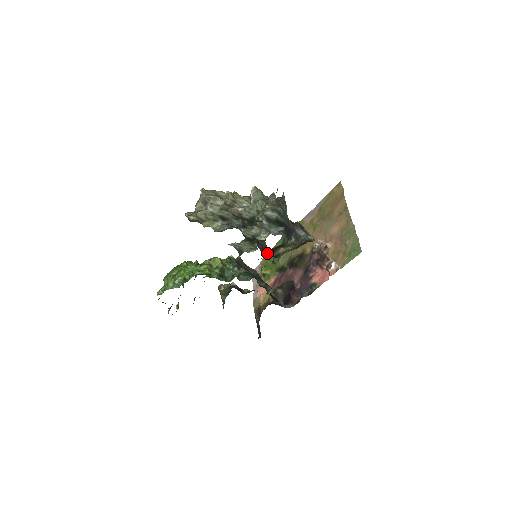
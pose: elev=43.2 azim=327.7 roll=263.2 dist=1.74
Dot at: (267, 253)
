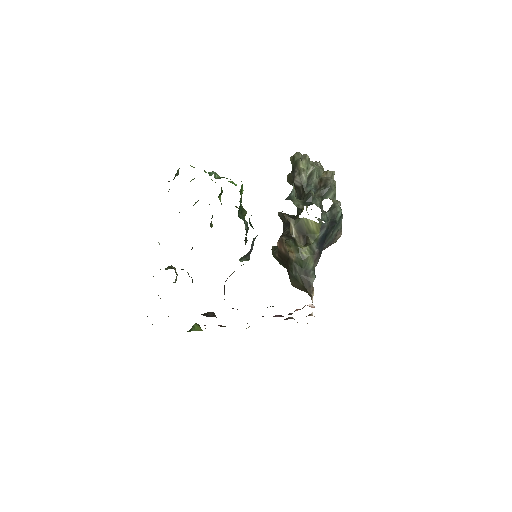
Dot at: (299, 223)
